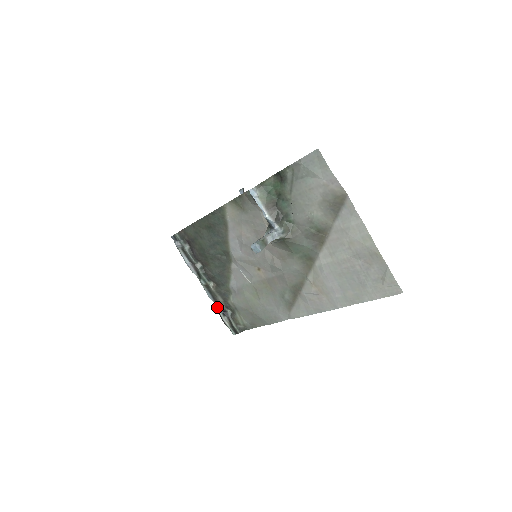
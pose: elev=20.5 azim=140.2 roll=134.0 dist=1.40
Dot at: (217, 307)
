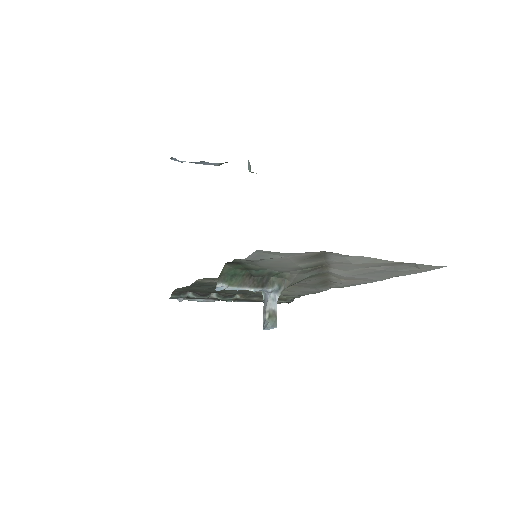
Dot at: occluded
